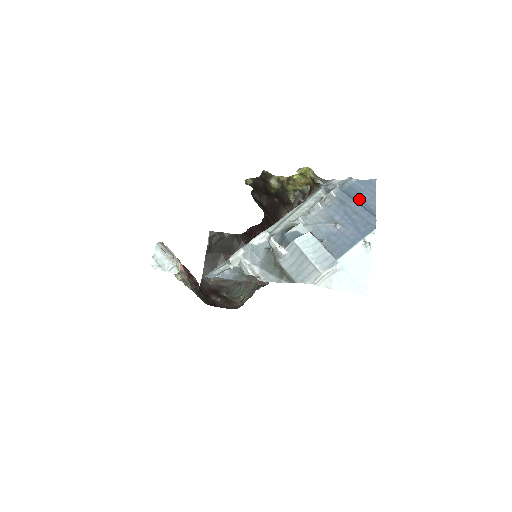
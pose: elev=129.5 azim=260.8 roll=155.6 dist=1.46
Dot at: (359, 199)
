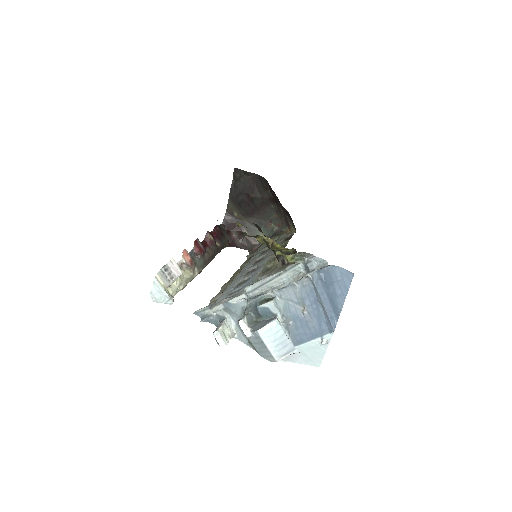
Dot at: (331, 291)
